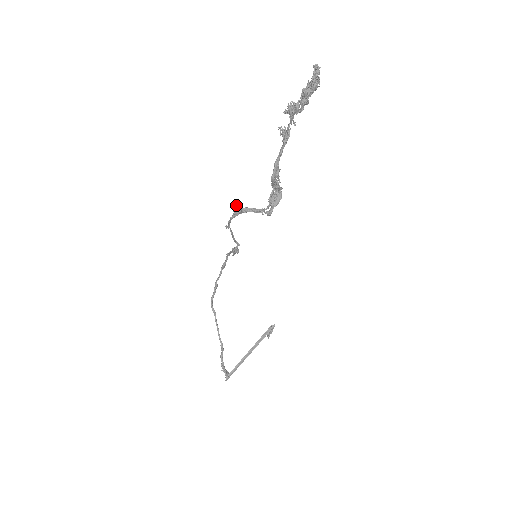
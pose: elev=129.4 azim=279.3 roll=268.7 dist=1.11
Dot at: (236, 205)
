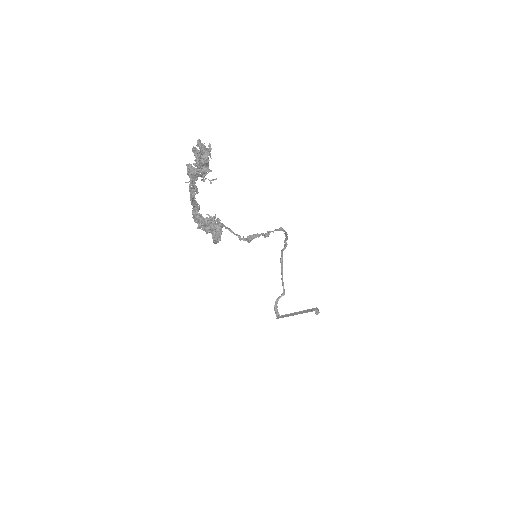
Dot at: occluded
